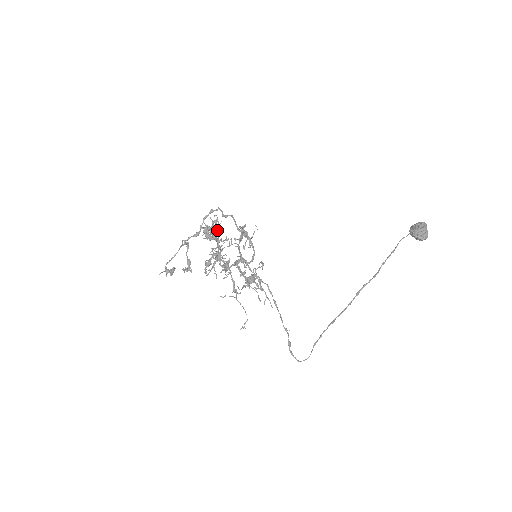
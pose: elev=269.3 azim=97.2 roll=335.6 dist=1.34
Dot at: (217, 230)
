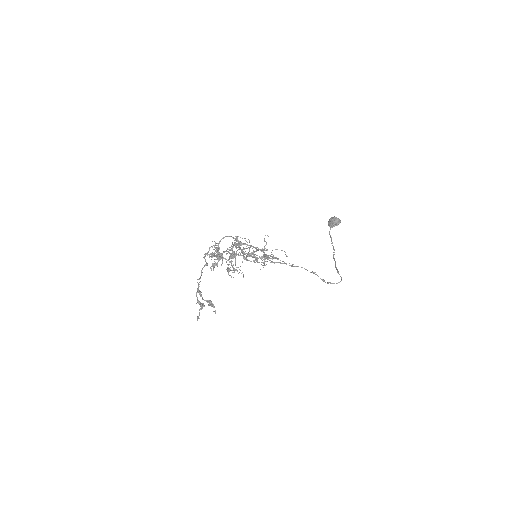
Dot at: occluded
